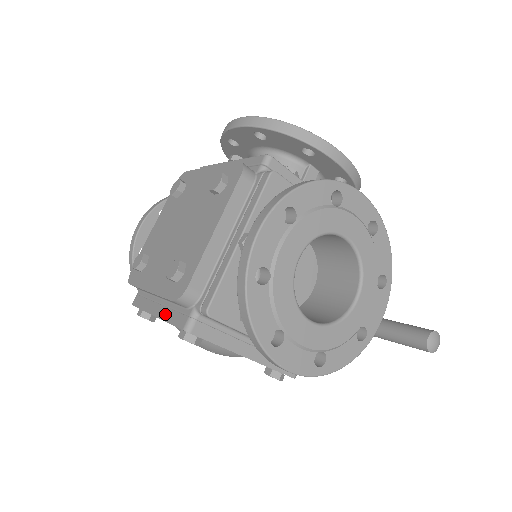
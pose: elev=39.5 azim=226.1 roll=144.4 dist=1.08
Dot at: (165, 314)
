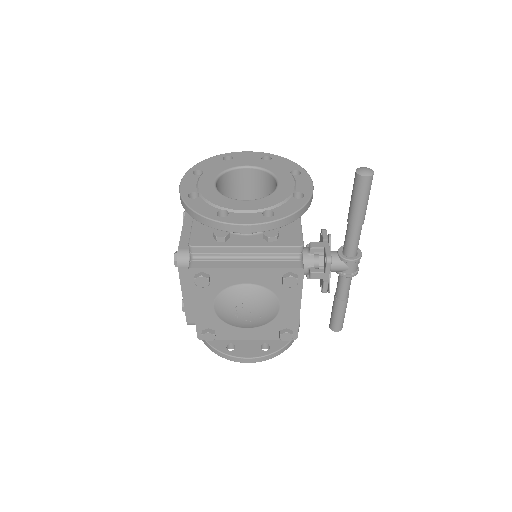
Dot at: (191, 292)
